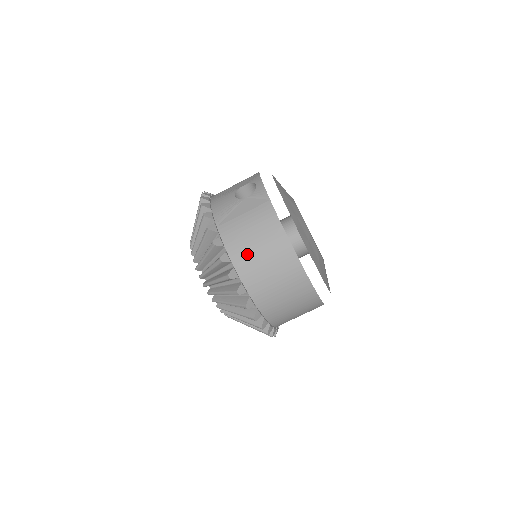
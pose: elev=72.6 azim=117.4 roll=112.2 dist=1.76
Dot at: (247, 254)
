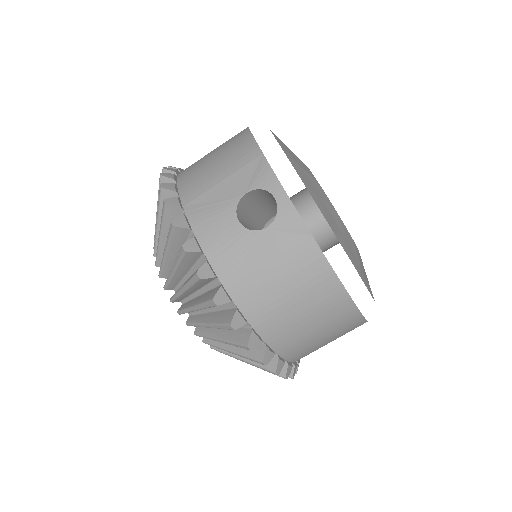
Dot at: (285, 324)
